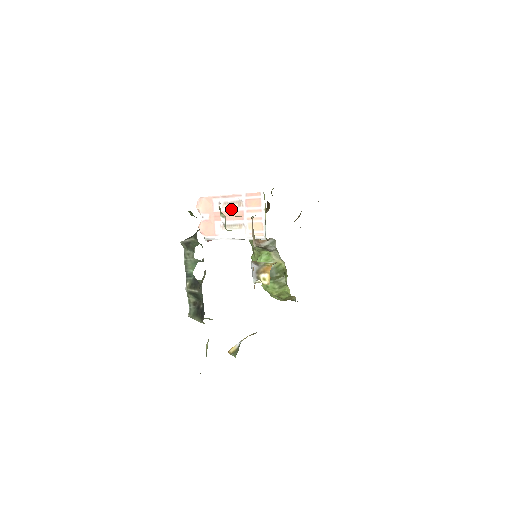
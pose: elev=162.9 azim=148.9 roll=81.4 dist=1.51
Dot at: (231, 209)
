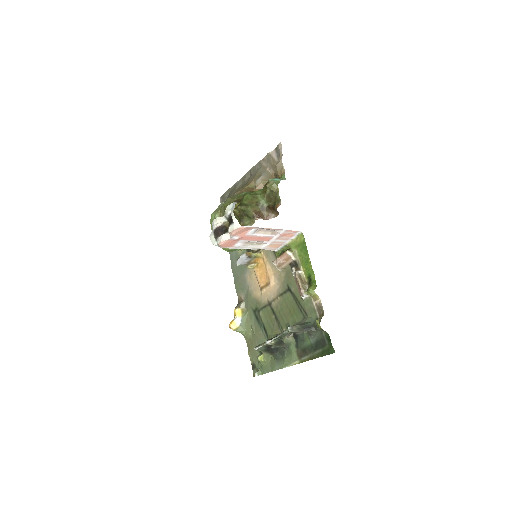
Dot at: (264, 235)
